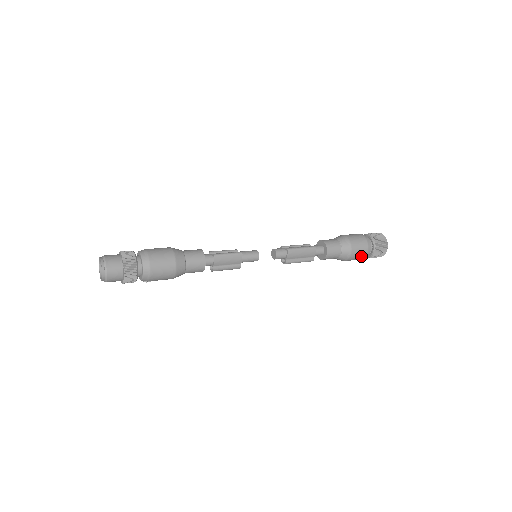
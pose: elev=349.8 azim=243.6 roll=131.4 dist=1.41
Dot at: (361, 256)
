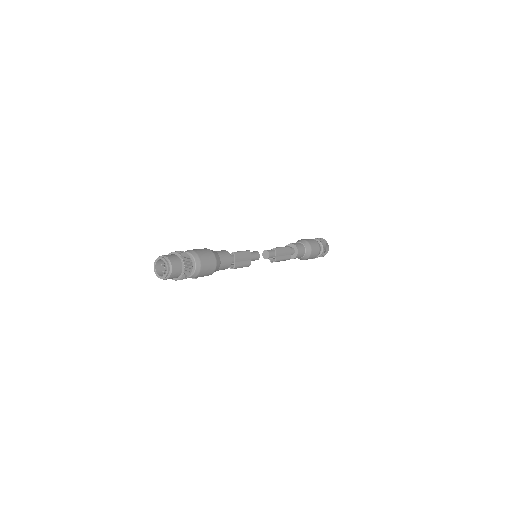
Dot at: (317, 252)
